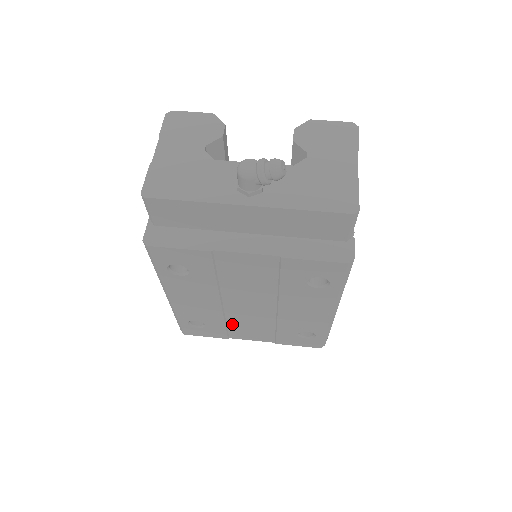
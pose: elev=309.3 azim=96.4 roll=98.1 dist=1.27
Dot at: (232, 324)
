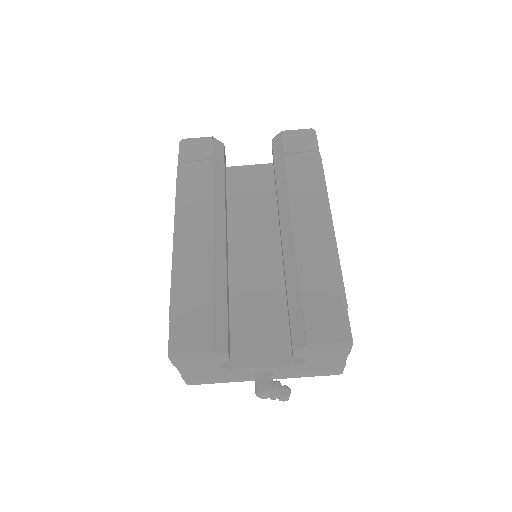
Dot at: occluded
